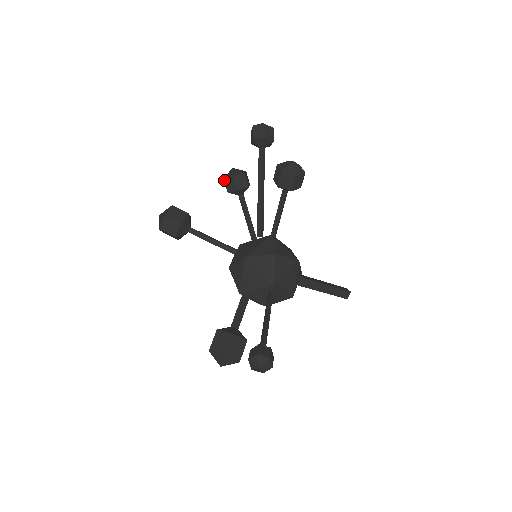
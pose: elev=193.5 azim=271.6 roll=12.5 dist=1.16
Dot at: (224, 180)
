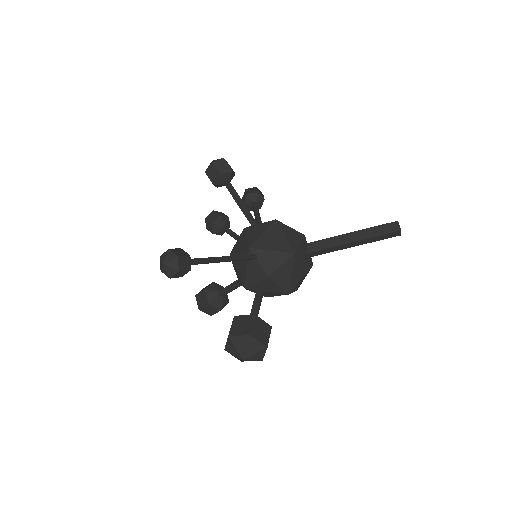
Dot at: (207, 229)
